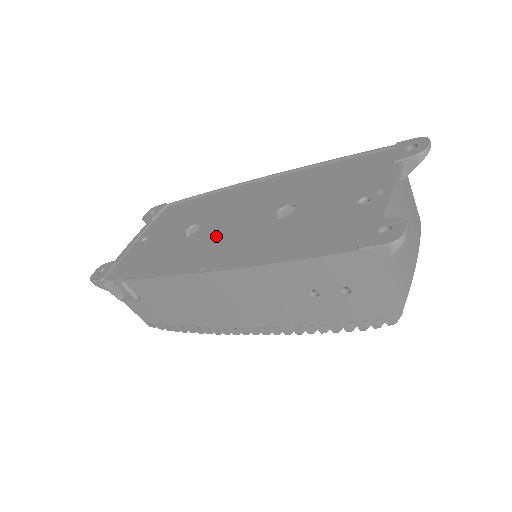
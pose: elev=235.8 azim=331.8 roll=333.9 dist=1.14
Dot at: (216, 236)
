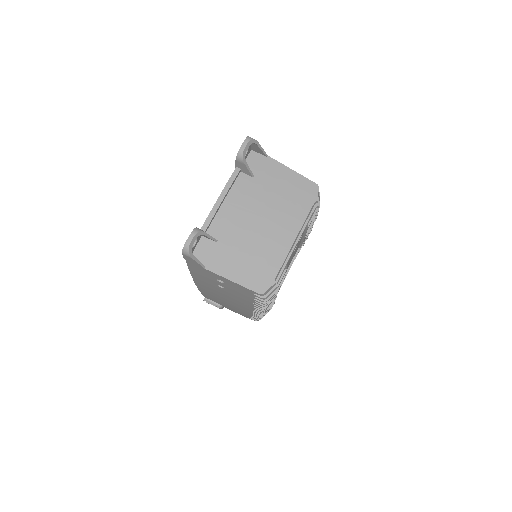
Dot at: occluded
